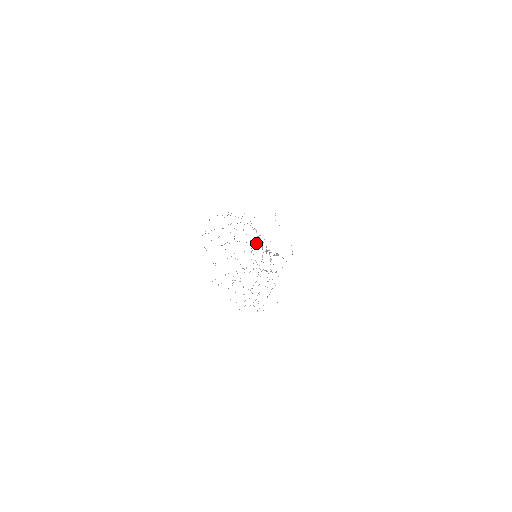
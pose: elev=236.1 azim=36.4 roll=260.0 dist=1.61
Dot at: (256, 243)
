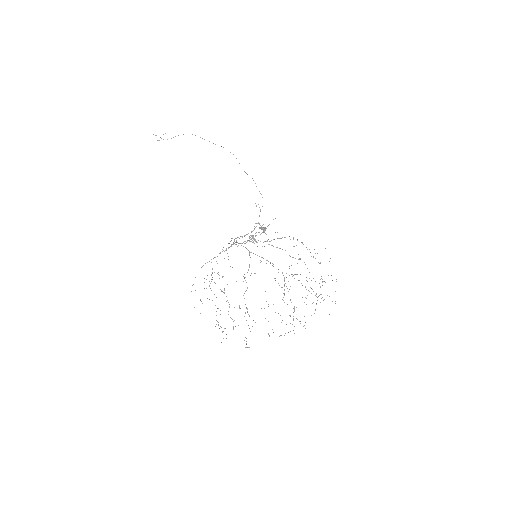
Dot at: occluded
